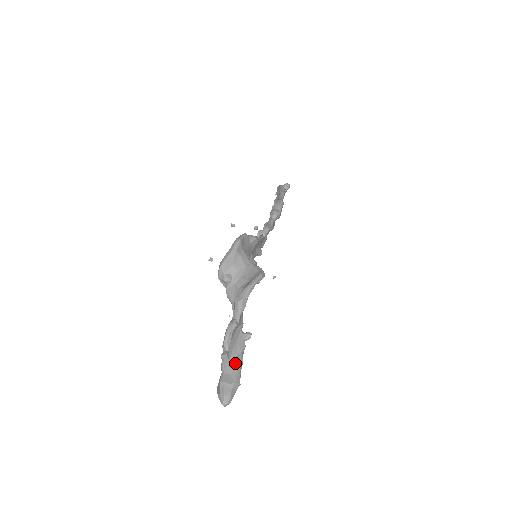
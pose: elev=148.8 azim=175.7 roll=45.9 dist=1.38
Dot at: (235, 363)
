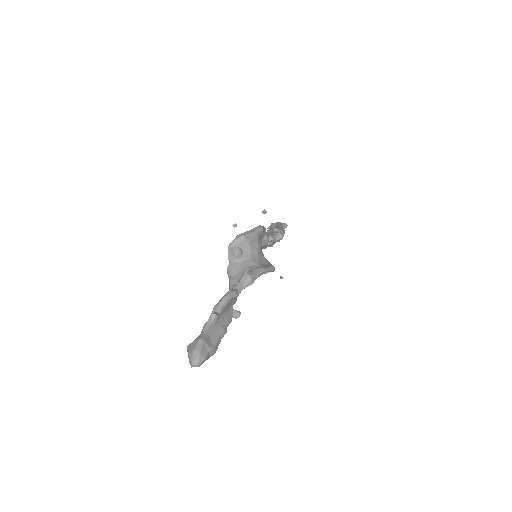
Dot at: (219, 330)
